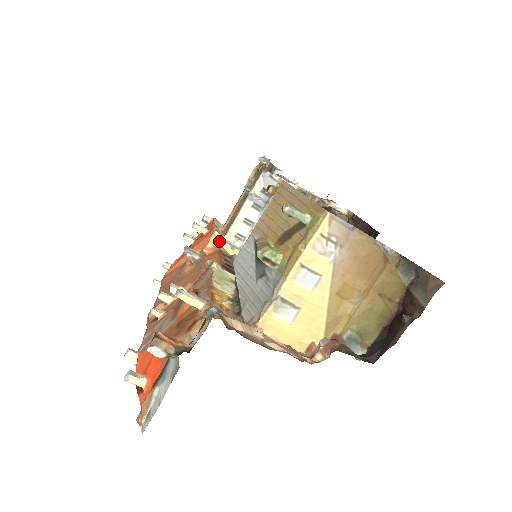
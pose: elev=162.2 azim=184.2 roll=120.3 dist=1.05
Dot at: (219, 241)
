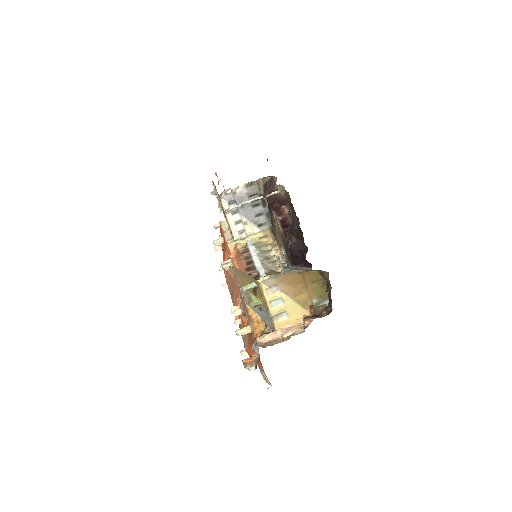
Dot at: (234, 243)
